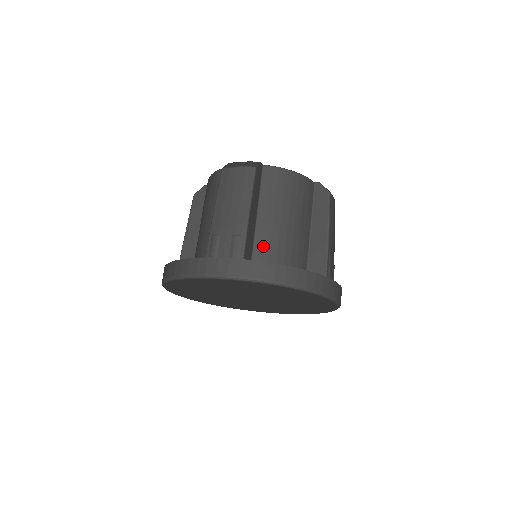
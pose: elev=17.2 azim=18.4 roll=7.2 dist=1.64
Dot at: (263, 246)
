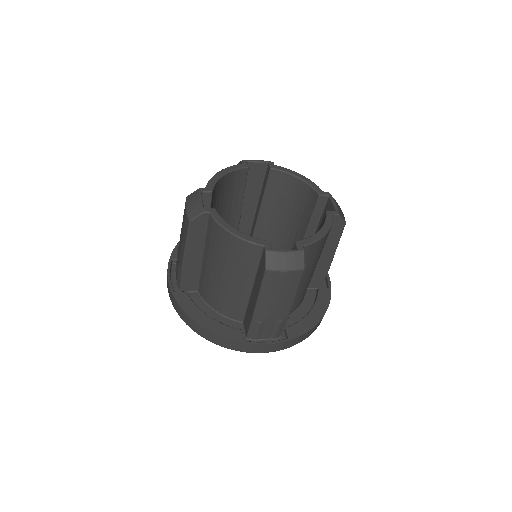
Dot at: (204, 280)
